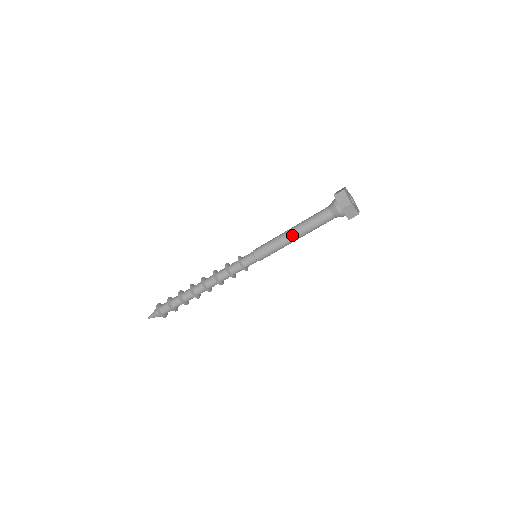
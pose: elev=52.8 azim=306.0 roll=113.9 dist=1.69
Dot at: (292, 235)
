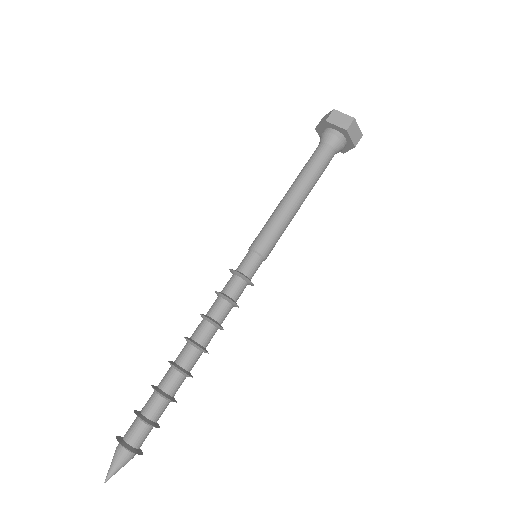
Dot at: (288, 193)
